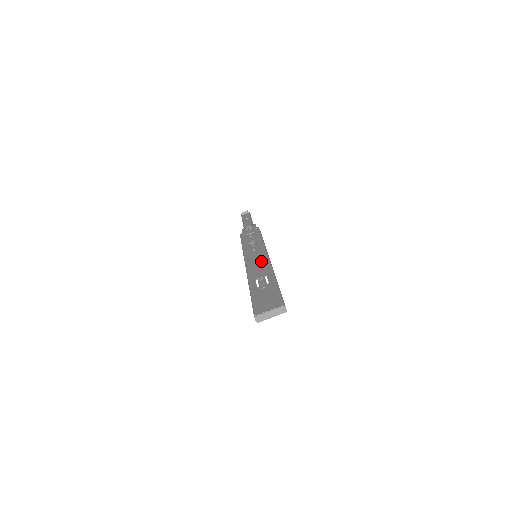
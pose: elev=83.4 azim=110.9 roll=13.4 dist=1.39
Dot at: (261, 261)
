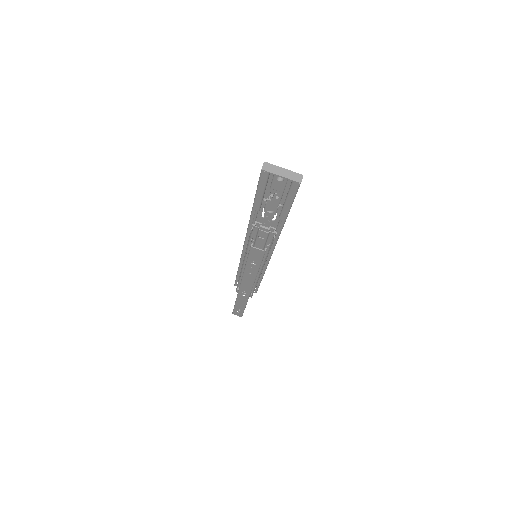
Dot at: occluded
